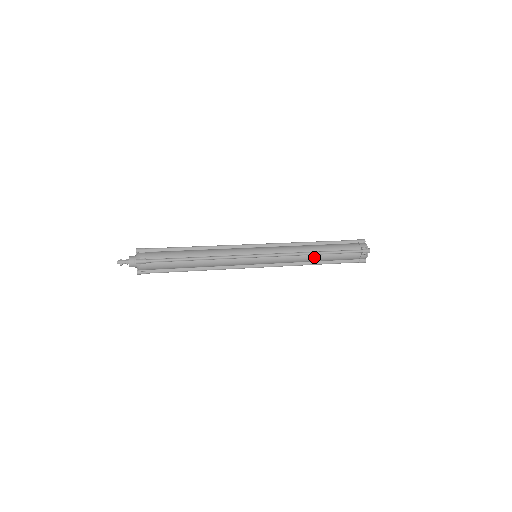
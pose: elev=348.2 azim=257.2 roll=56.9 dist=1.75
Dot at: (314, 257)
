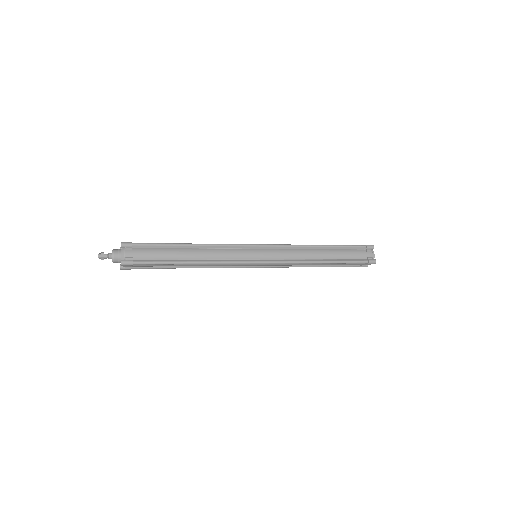
Dot at: (317, 264)
